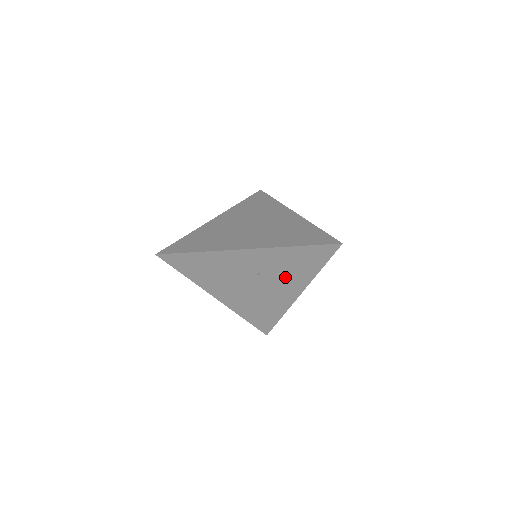
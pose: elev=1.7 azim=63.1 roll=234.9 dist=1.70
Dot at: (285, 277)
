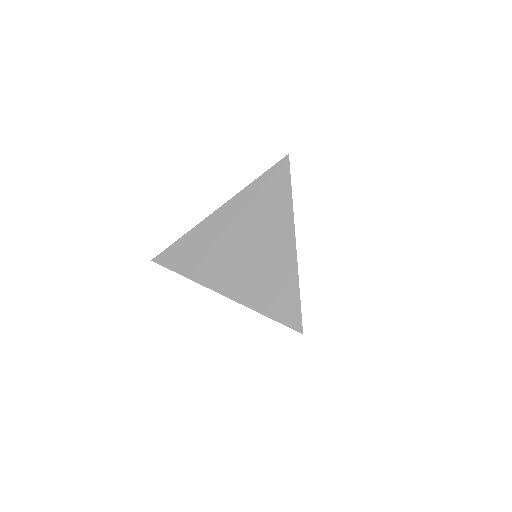
Dot at: occluded
